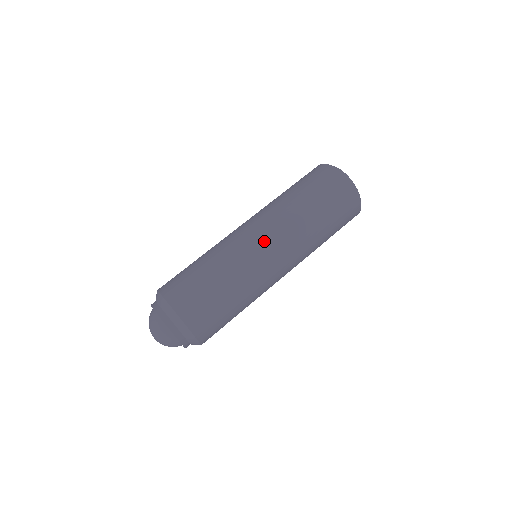
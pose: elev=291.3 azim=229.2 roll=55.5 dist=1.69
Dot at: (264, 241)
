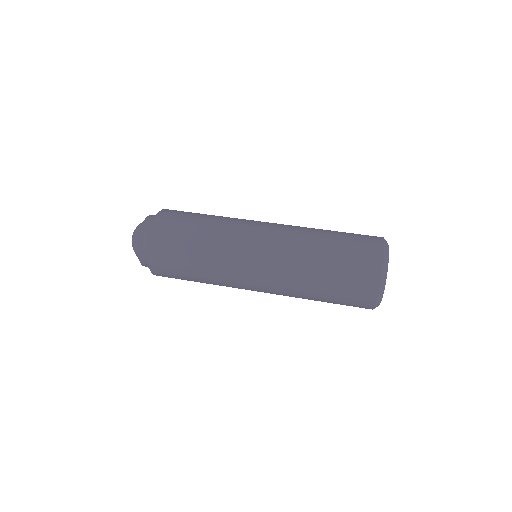
Dot at: (258, 252)
